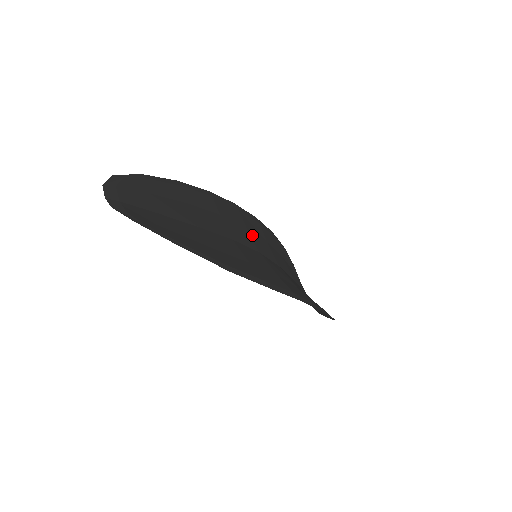
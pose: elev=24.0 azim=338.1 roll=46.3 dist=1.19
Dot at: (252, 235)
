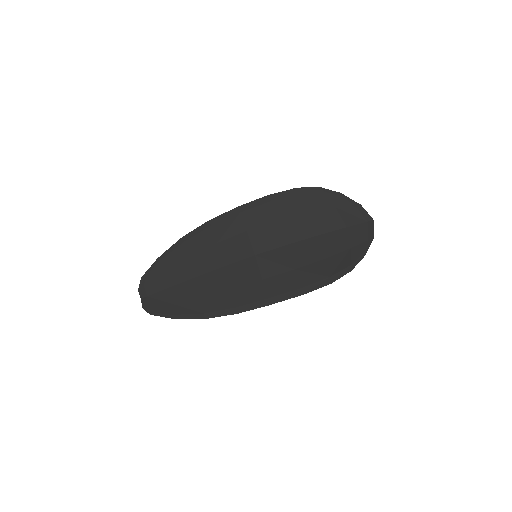
Dot at: (252, 235)
